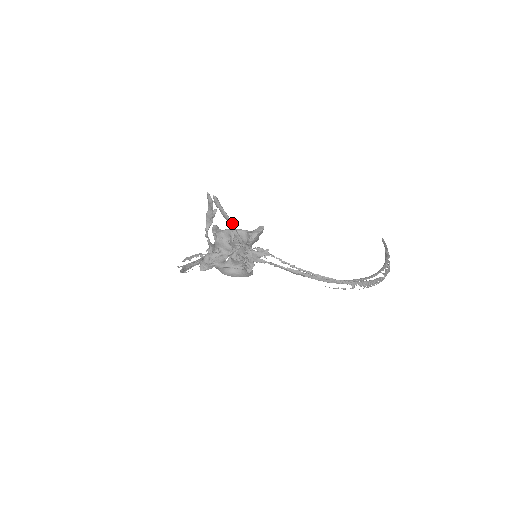
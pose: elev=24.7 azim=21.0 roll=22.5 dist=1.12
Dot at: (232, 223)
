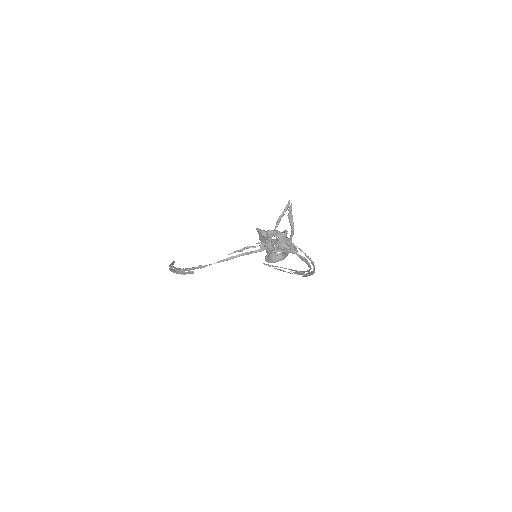
Dot at: (293, 222)
